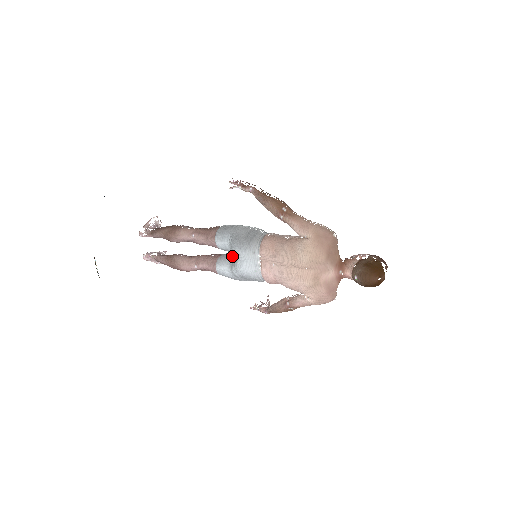
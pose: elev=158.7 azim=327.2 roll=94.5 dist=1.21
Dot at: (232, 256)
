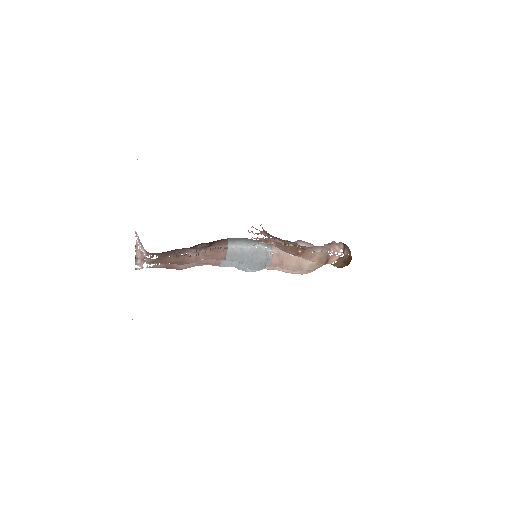
Dot at: occluded
